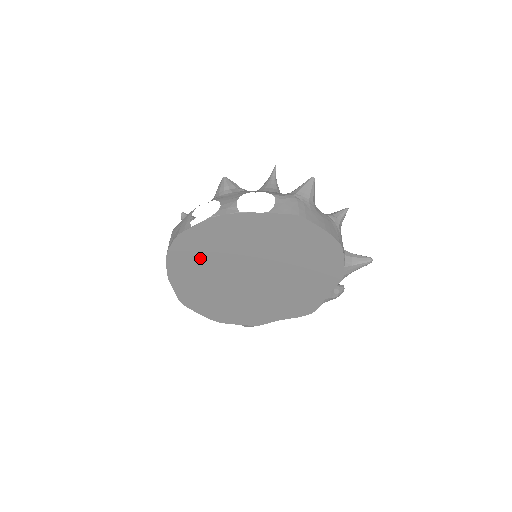
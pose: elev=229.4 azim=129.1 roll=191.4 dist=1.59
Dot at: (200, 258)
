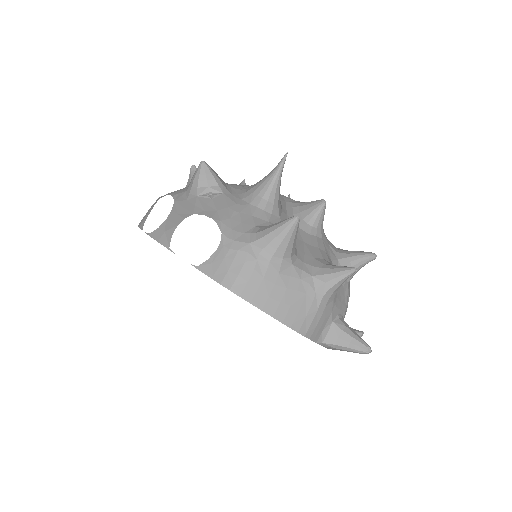
Dot at: occluded
